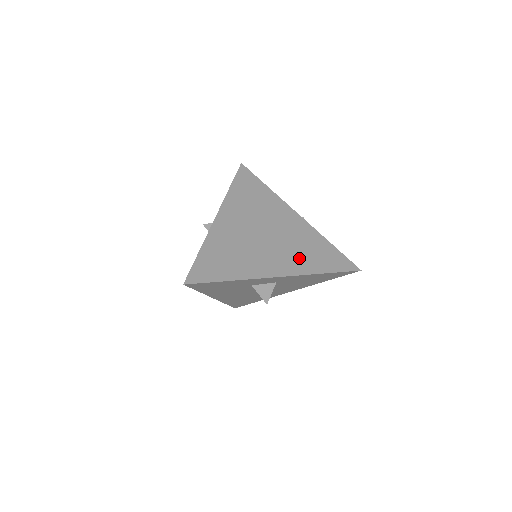
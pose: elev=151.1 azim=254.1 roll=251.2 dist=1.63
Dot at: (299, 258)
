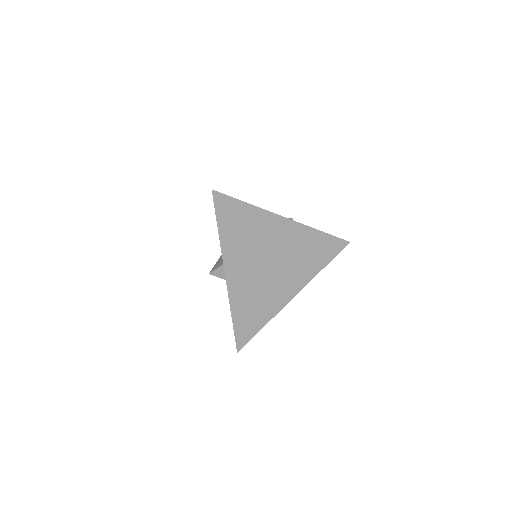
Dot at: (303, 267)
